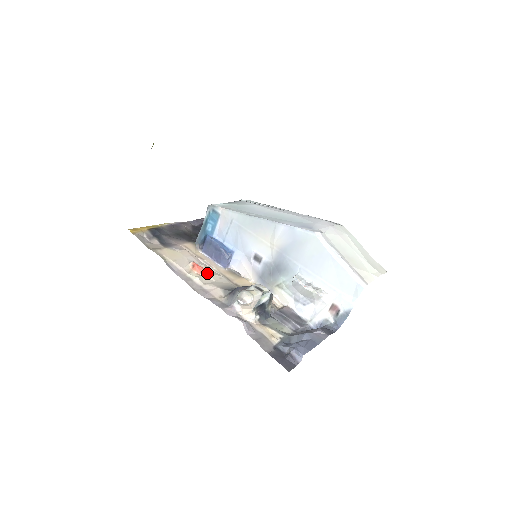
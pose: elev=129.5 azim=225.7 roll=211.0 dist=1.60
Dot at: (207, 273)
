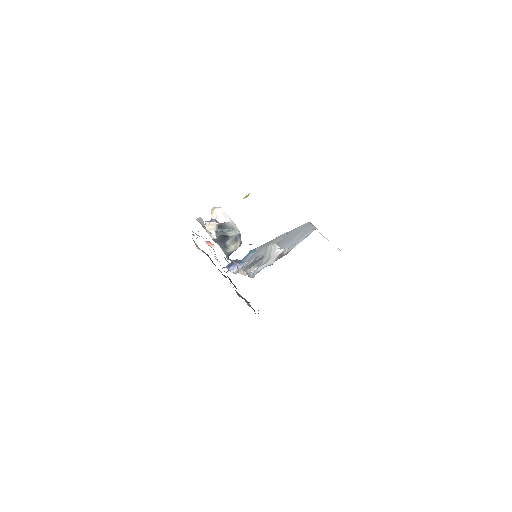
Dot at: (212, 247)
